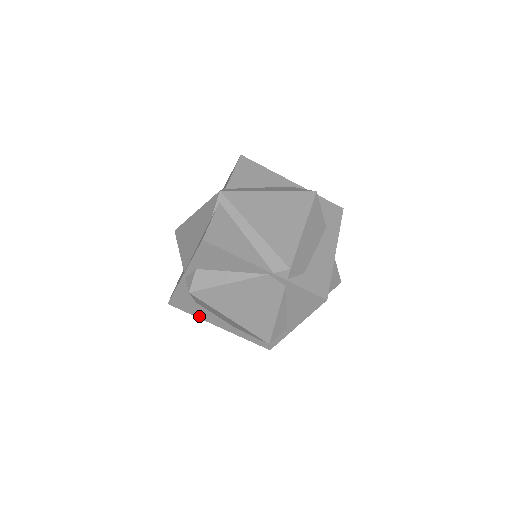
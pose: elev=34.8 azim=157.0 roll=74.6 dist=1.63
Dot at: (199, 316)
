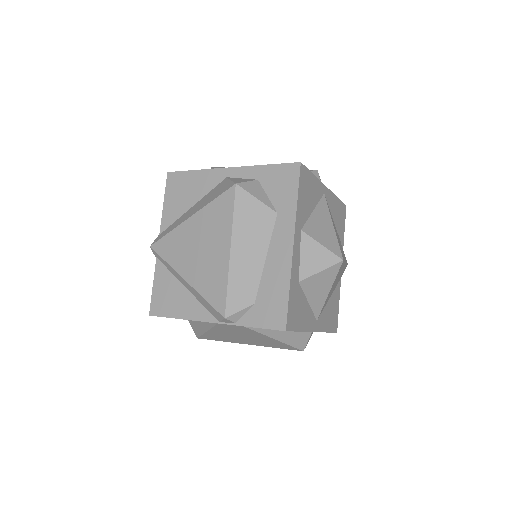
Dot at: occluded
